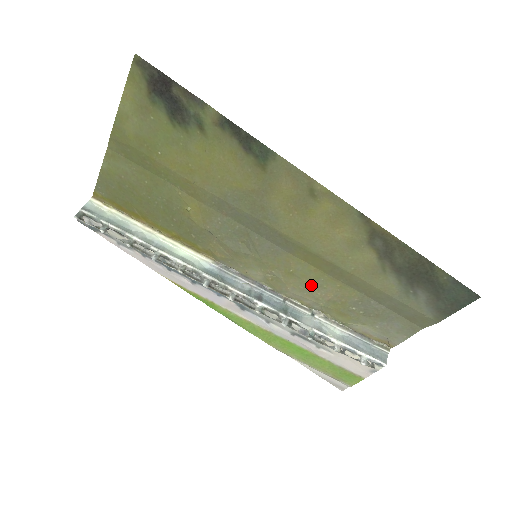
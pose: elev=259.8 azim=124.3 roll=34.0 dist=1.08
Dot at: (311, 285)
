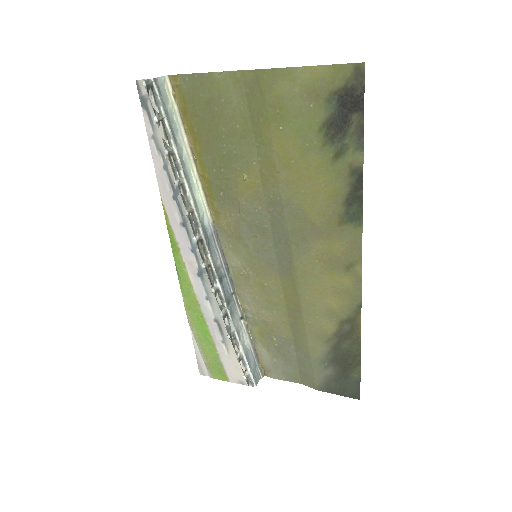
Dot at: (266, 303)
